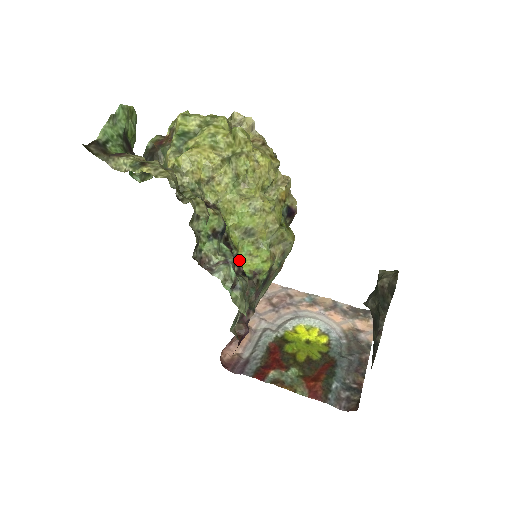
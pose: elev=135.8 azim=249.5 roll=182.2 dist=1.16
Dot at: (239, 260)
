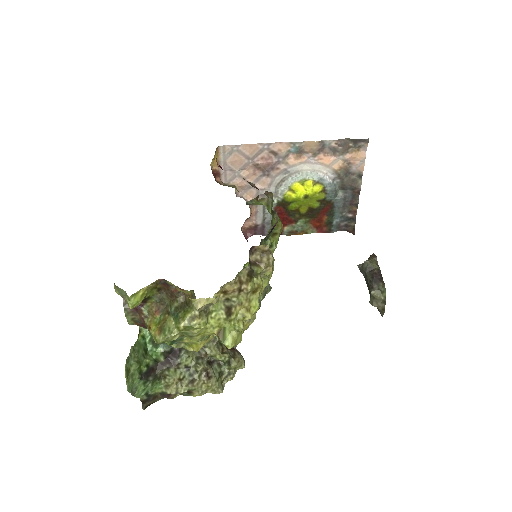
Dot at: occluded
